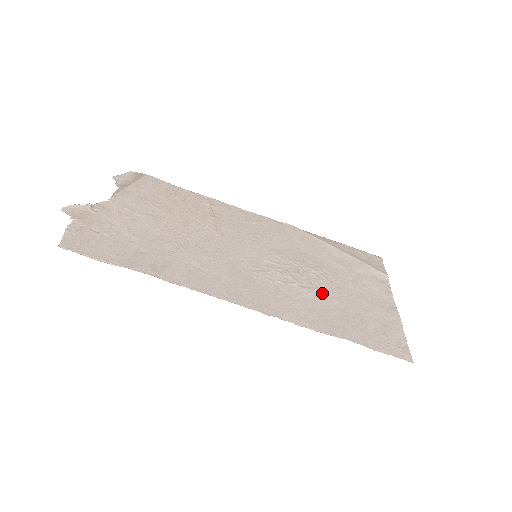
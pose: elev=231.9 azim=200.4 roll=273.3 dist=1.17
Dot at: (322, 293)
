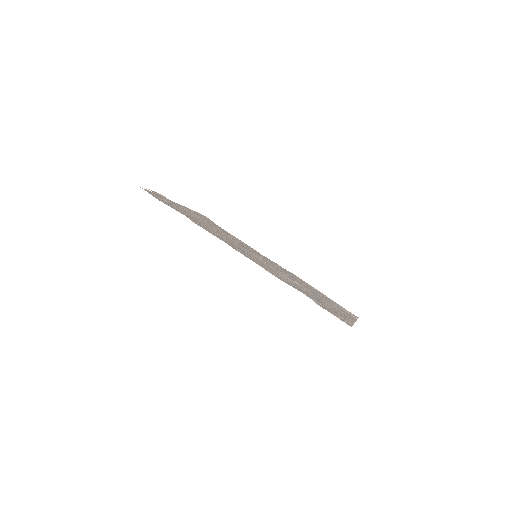
Dot at: (295, 283)
